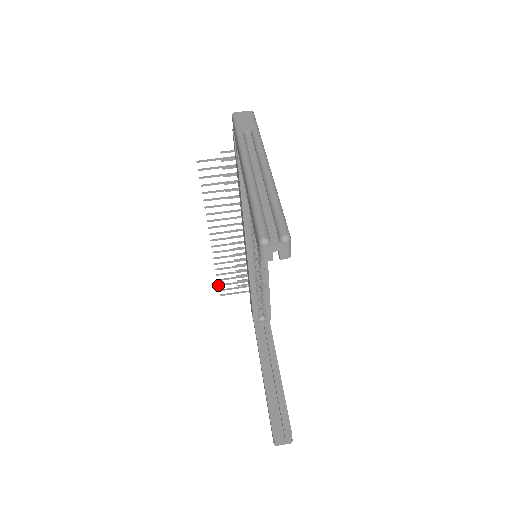
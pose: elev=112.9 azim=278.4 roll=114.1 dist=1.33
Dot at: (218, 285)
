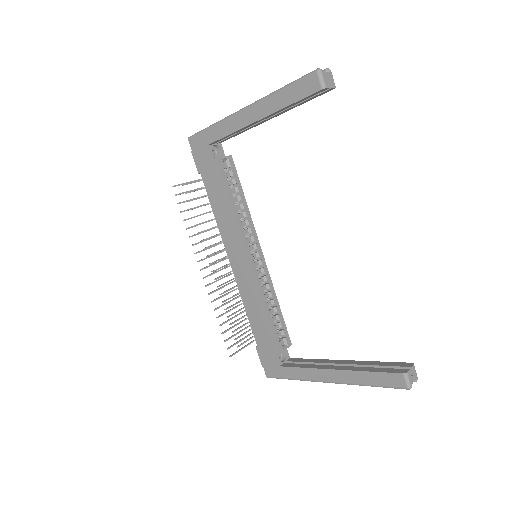
Dot at: (224, 341)
